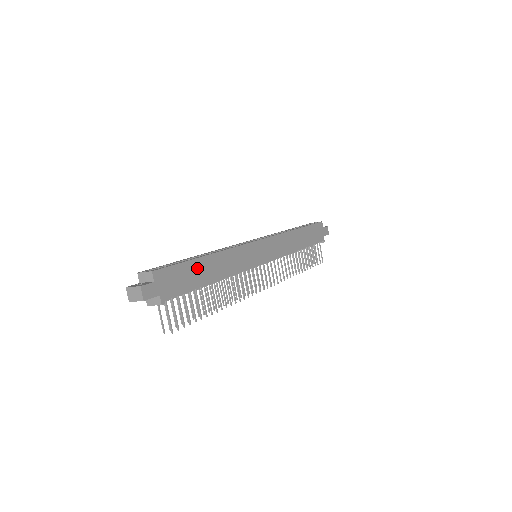
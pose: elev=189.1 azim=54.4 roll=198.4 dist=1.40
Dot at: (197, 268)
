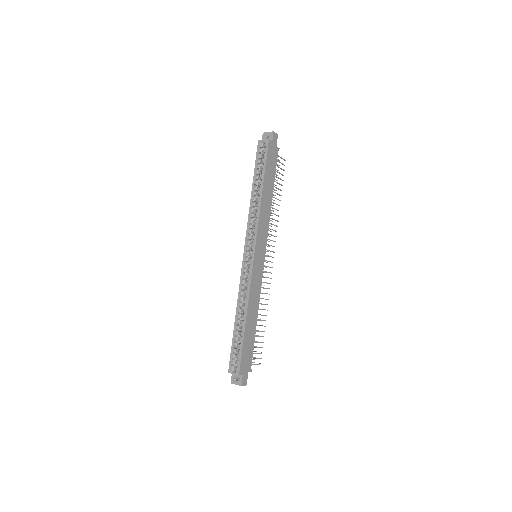
Dot at: (248, 335)
